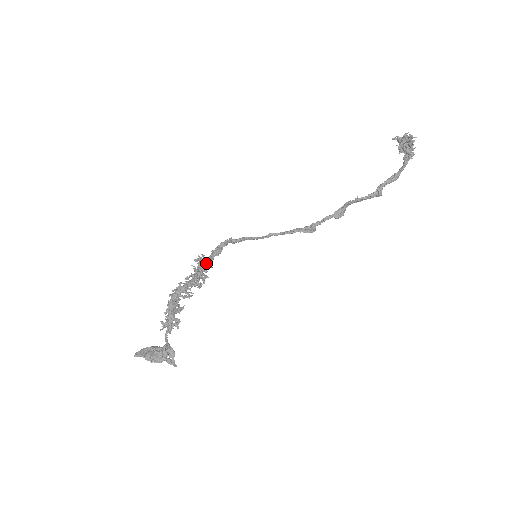
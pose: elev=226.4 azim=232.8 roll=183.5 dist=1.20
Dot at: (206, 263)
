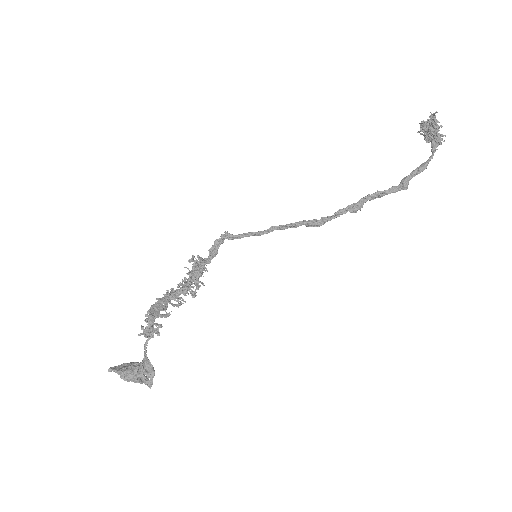
Dot at: (202, 266)
